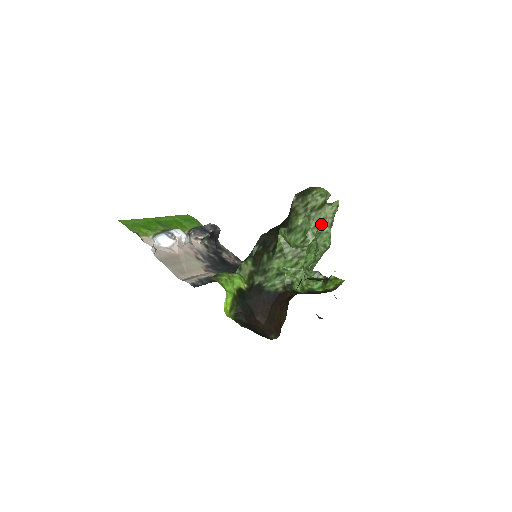
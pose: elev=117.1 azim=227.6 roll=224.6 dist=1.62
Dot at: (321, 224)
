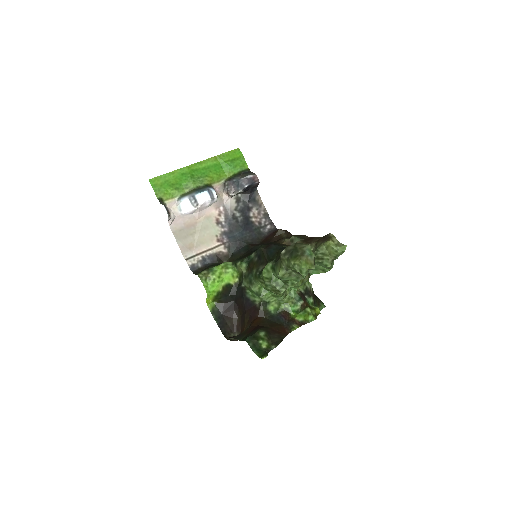
Dot at: (323, 257)
